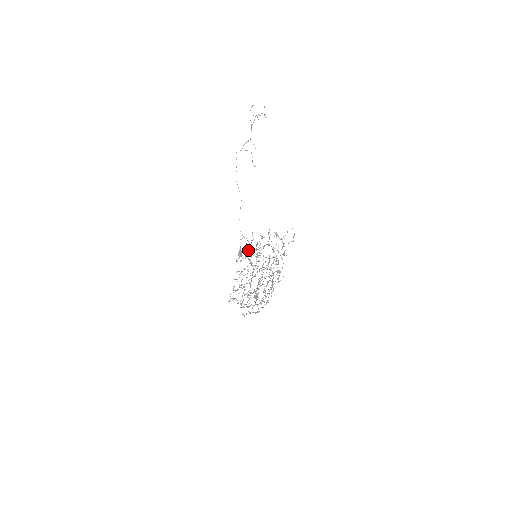
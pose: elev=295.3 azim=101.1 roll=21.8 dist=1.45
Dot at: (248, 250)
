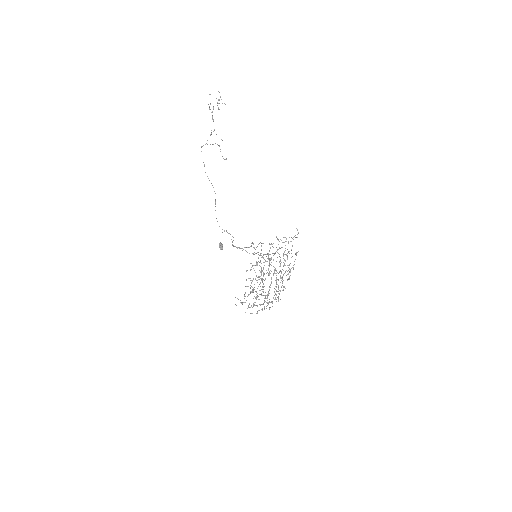
Dot at: (241, 248)
